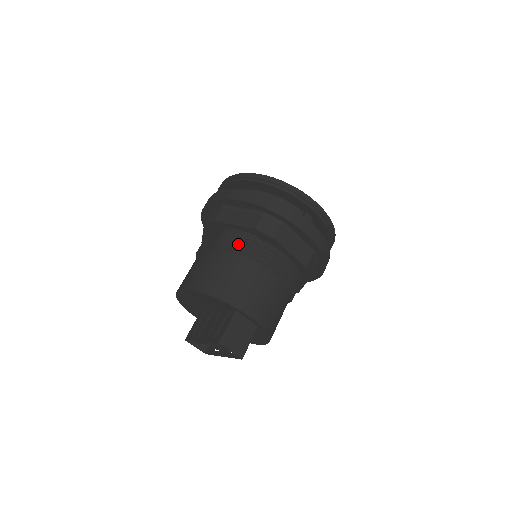
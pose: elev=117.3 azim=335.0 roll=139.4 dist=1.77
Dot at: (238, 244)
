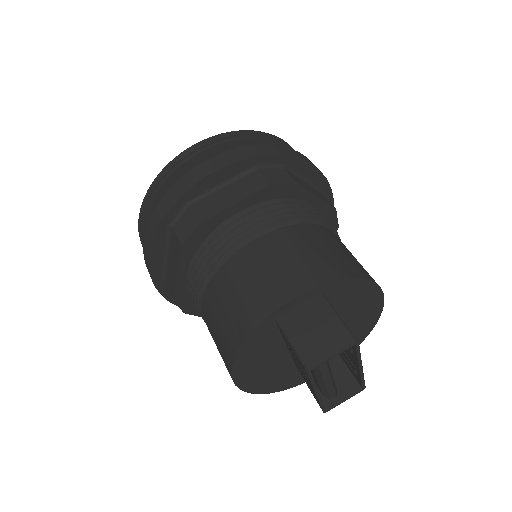
Dot at: (199, 278)
